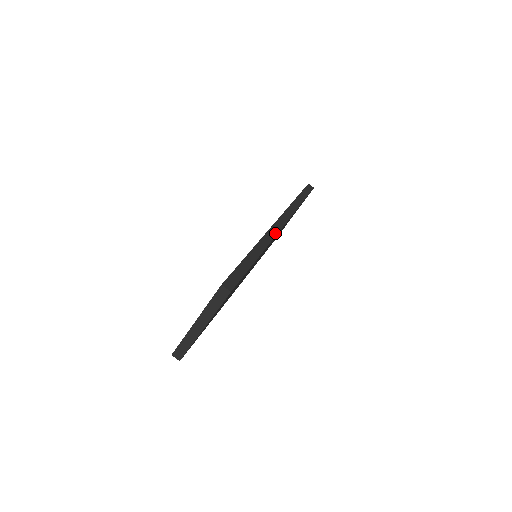
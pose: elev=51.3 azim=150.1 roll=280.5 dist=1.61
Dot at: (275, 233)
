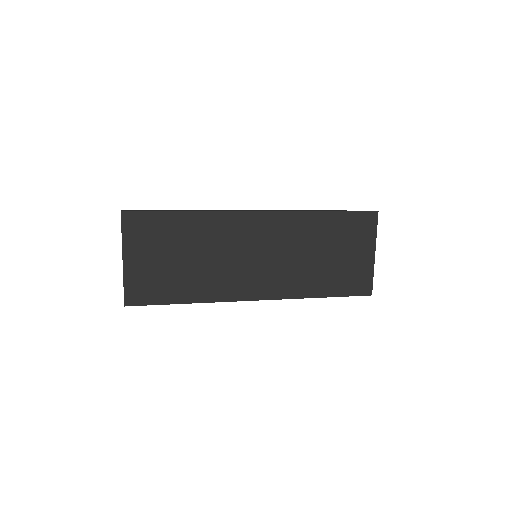
Dot at: (238, 211)
